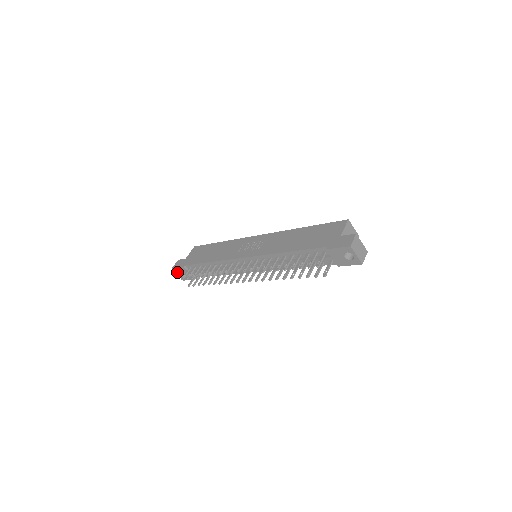
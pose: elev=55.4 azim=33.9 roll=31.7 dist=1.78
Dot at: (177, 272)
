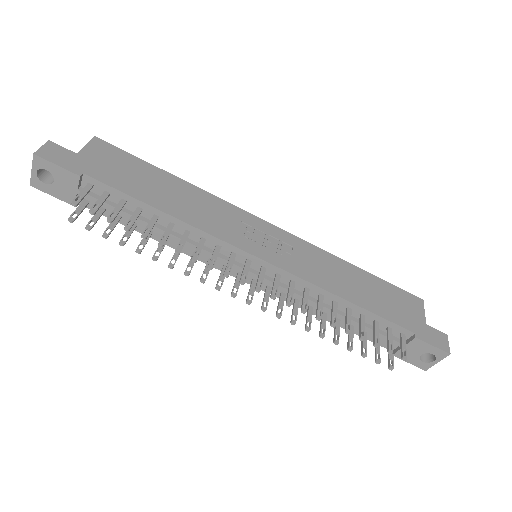
Dot at: (40, 167)
